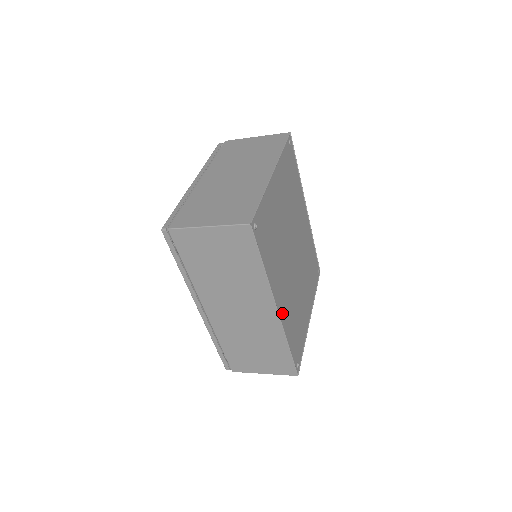
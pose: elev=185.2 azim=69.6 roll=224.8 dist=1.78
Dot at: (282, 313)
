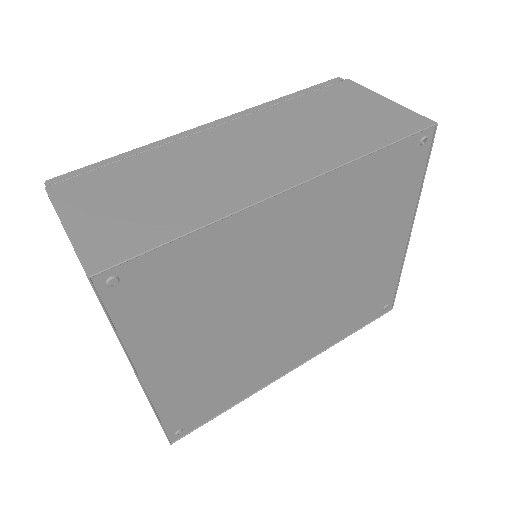
Dot at: (307, 353)
